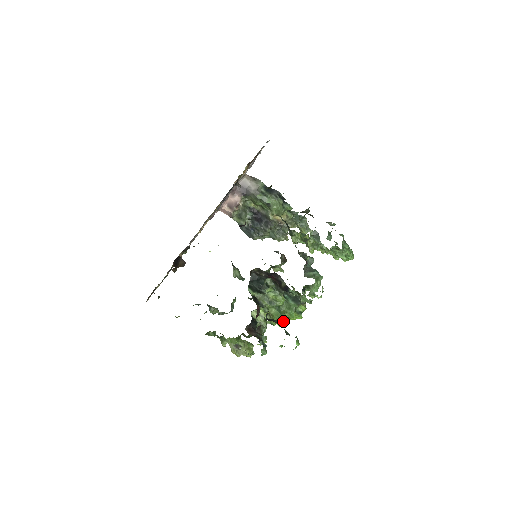
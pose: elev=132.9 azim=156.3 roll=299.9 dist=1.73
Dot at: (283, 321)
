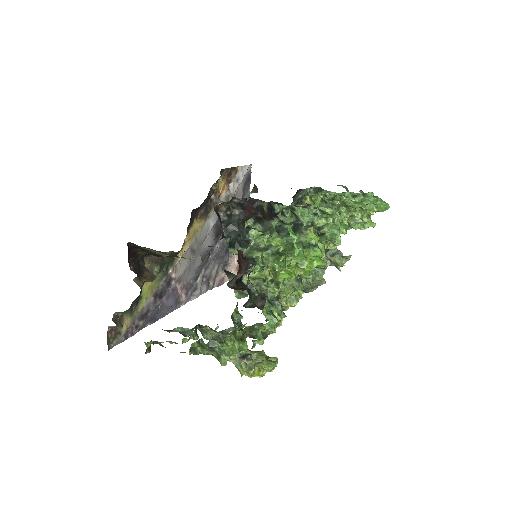
Dot at: (291, 269)
